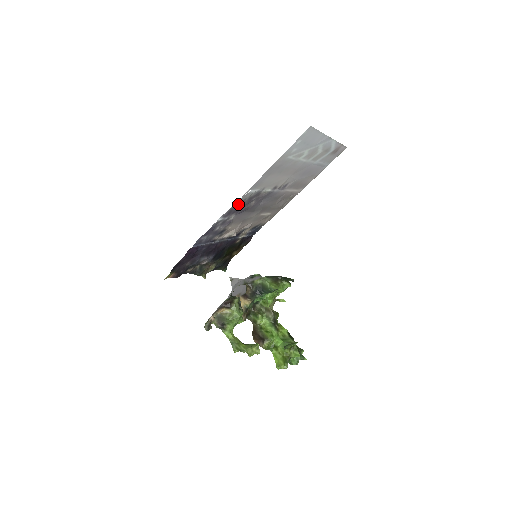
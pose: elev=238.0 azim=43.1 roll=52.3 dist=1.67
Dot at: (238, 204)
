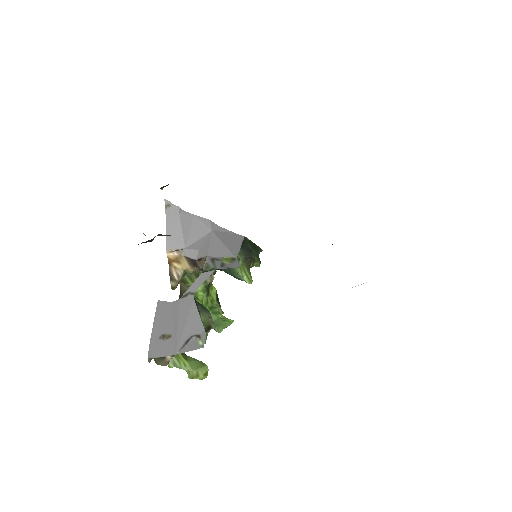
Dot at: occluded
